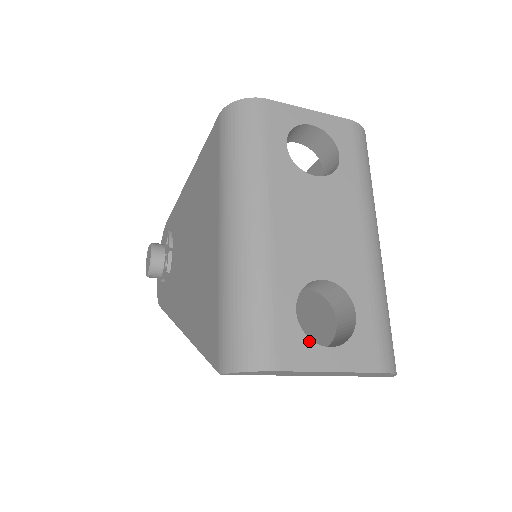
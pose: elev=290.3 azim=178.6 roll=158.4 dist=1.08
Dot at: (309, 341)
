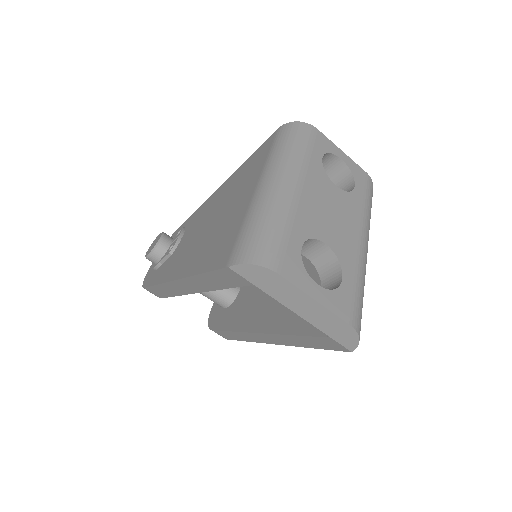
Dot at: (305, 271)
